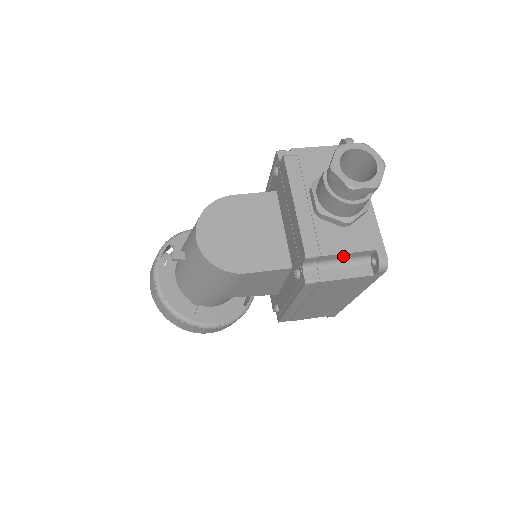
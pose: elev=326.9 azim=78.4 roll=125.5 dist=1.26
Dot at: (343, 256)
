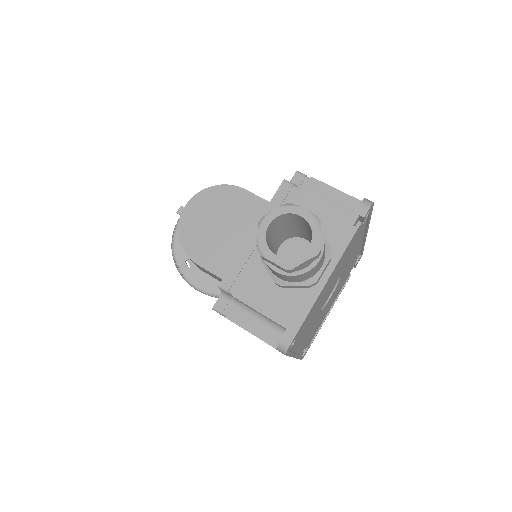
Dot at: (257, 311)
